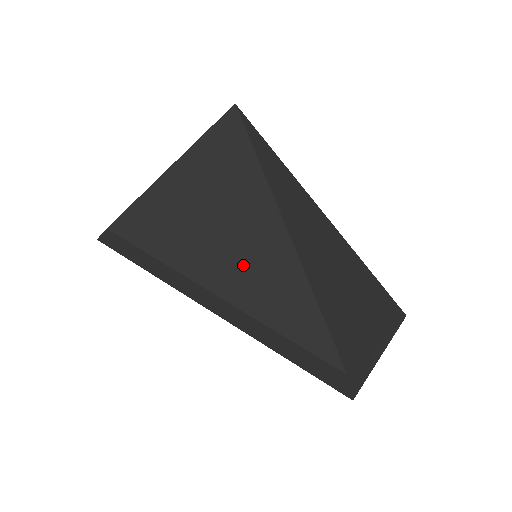
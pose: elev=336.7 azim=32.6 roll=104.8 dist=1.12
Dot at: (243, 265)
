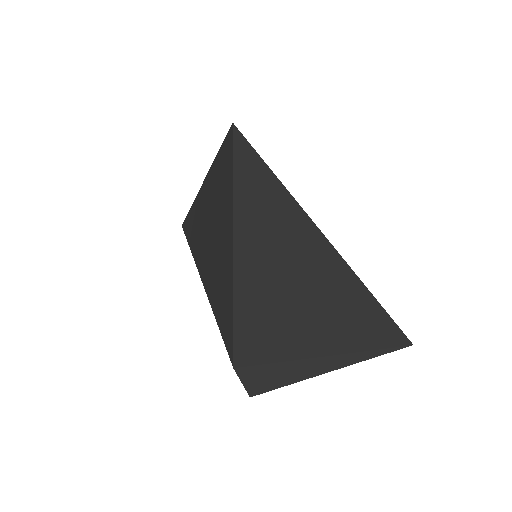
Dot at: (214, 260)
